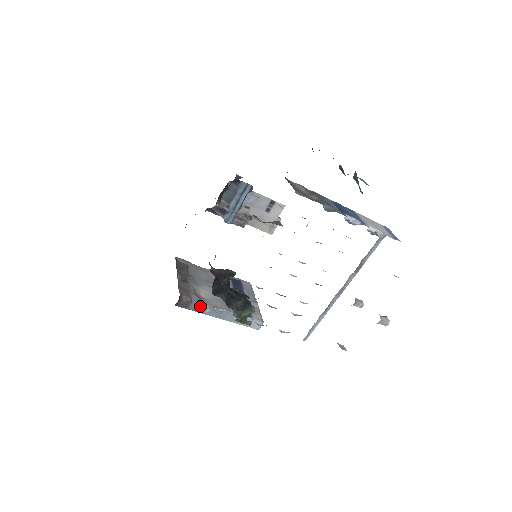
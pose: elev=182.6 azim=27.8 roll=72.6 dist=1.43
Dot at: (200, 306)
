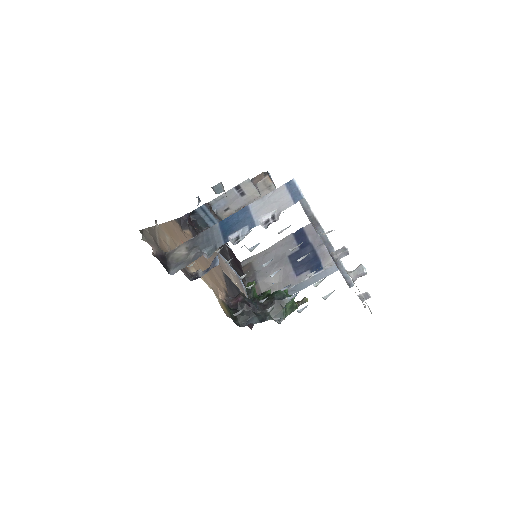
Dot at: occluded
